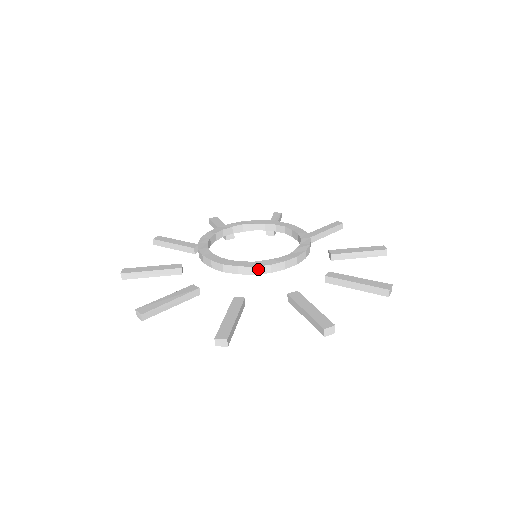
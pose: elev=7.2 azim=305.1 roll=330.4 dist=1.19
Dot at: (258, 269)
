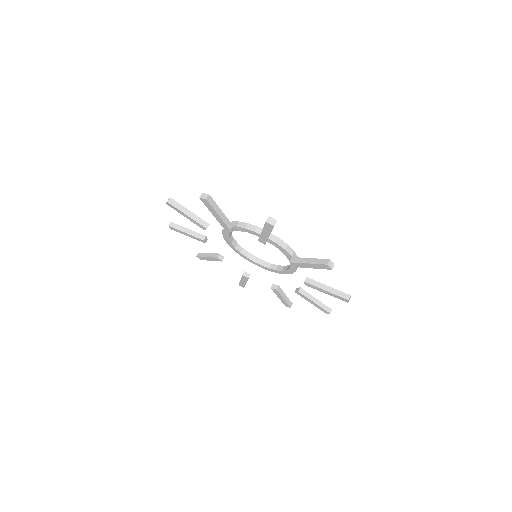
Dot at: (232, 223)
